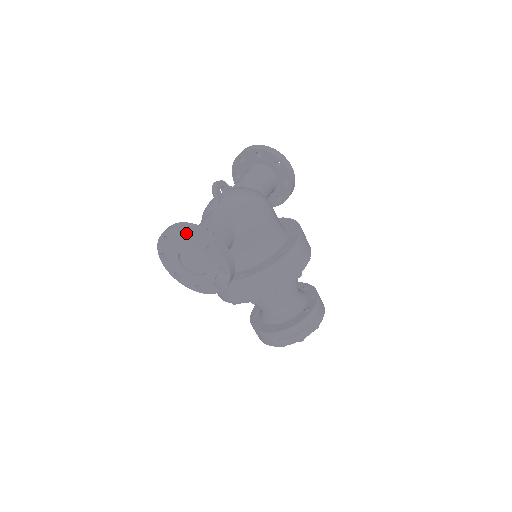
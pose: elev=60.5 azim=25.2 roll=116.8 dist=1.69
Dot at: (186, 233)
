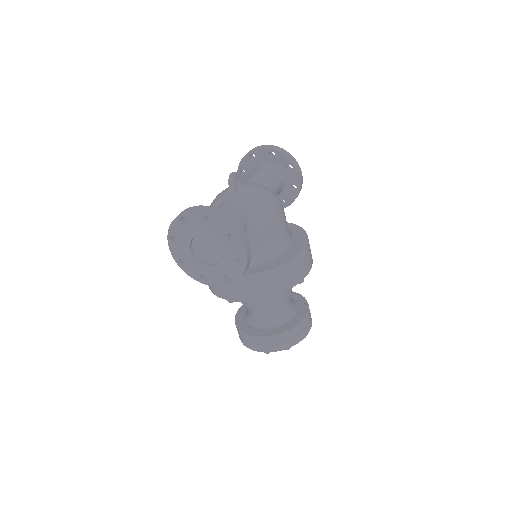
Dot at: (207, 217)
